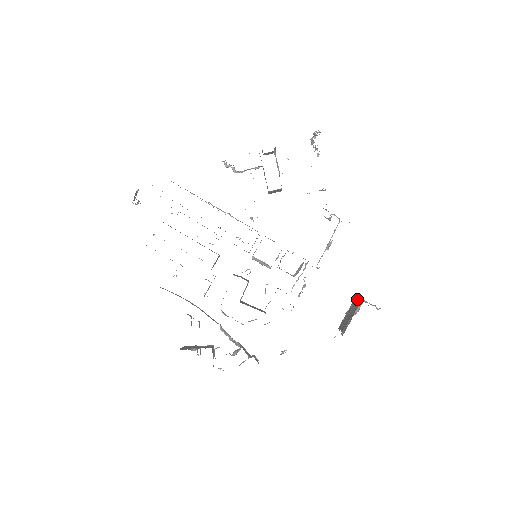
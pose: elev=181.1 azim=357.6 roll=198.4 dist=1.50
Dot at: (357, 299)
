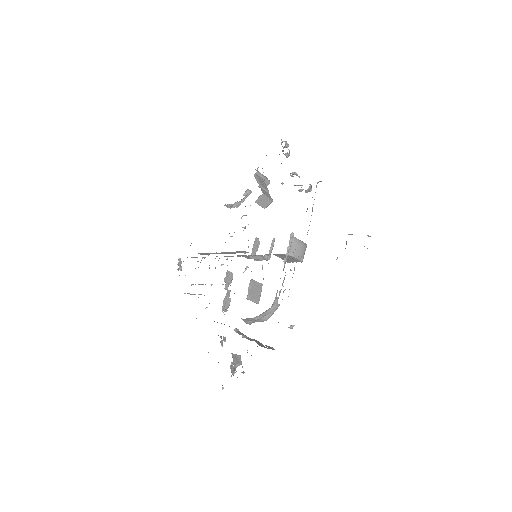
Dot at: occluded
